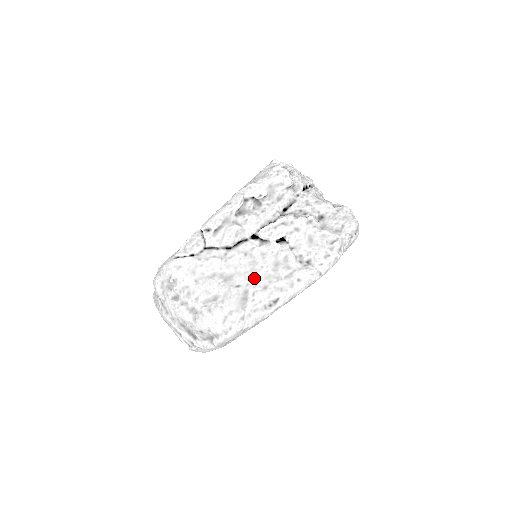
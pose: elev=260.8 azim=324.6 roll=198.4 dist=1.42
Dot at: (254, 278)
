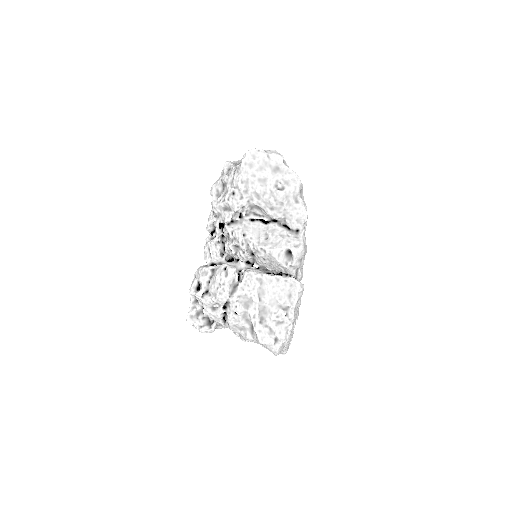
Dot at: occluded
